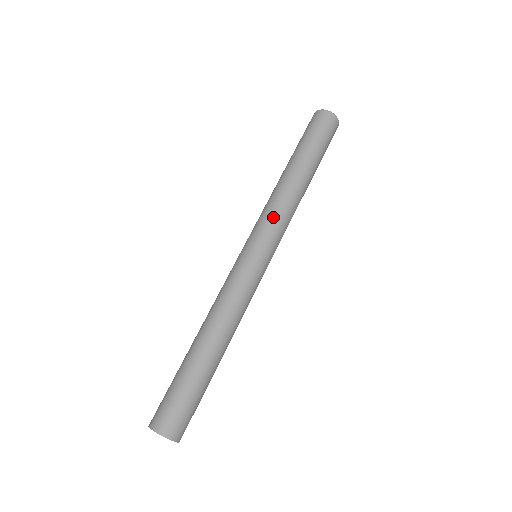
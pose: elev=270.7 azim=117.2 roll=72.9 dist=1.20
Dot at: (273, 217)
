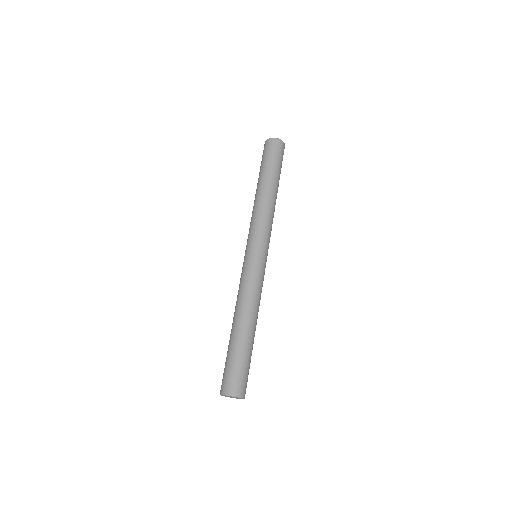
Dot at: (260, 225)
